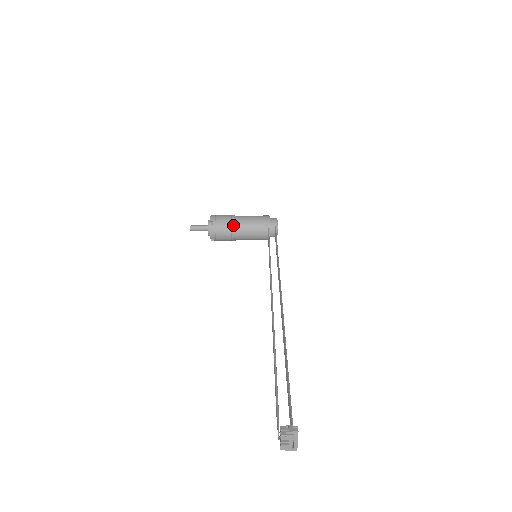
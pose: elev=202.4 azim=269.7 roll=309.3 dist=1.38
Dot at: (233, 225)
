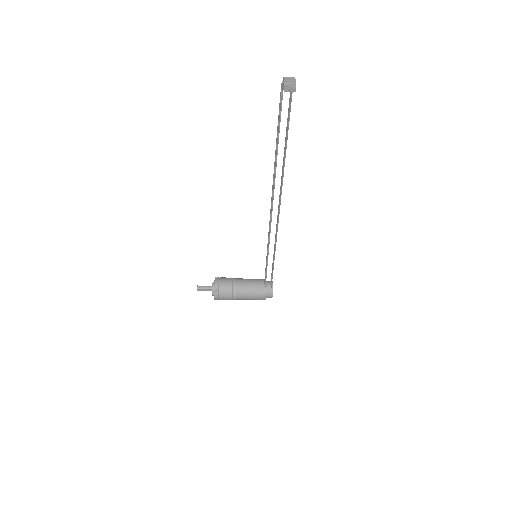
Dot at: (235, 278)
